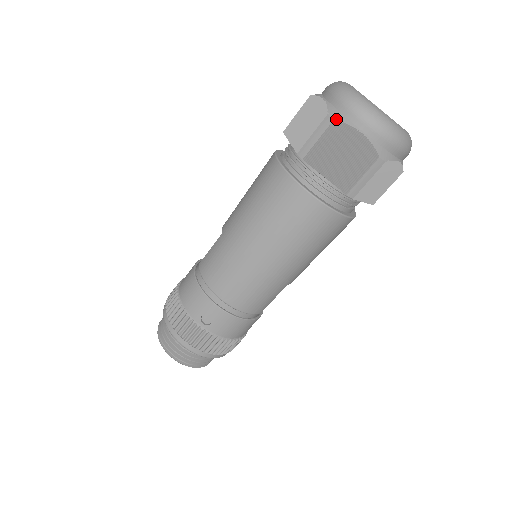
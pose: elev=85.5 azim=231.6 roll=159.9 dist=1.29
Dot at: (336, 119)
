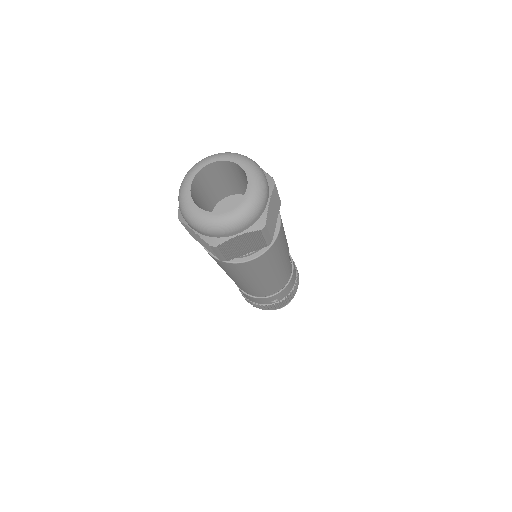
Dot at: (217, 245)
